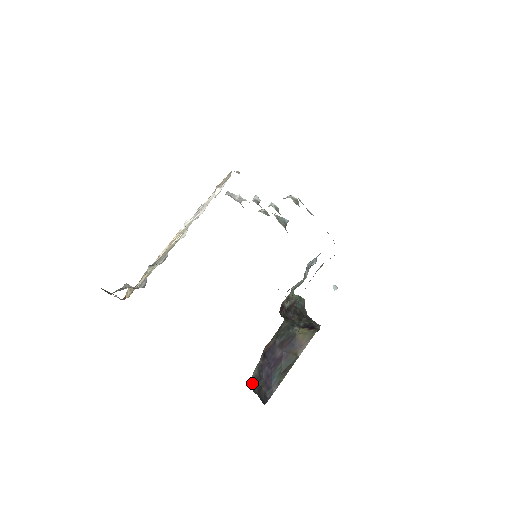
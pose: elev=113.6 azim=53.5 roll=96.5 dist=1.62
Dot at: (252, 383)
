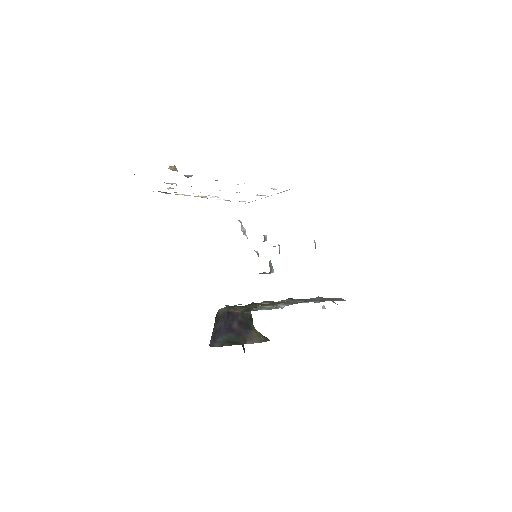
Dot at: (217, 313)
